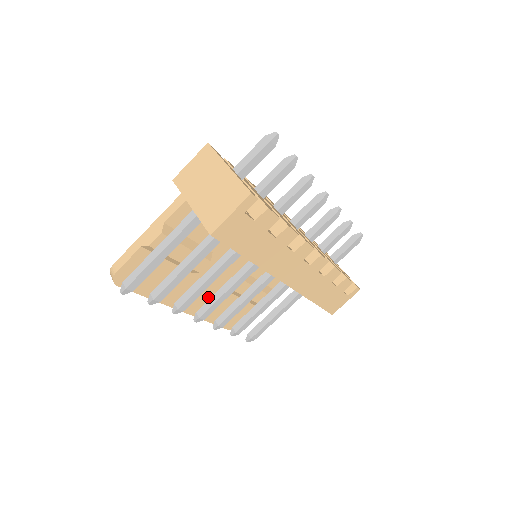
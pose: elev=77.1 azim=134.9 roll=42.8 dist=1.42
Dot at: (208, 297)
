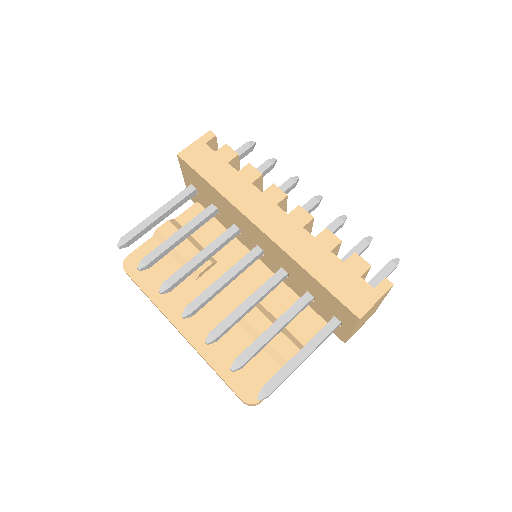
Dot at: (214, 324)
